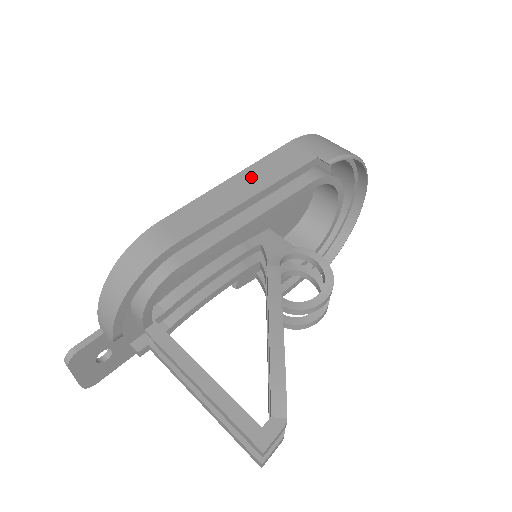
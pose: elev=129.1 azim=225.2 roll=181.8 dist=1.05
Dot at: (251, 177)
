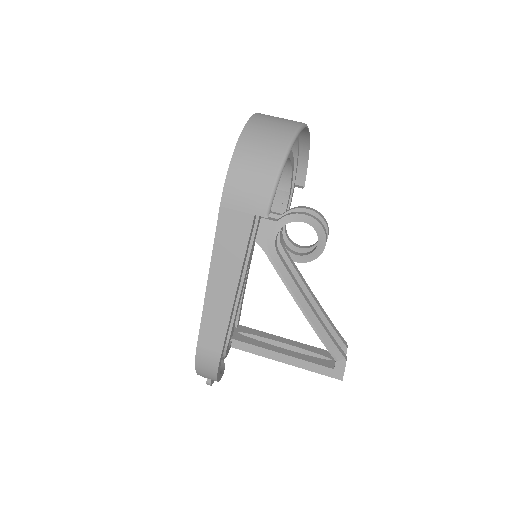
Dot at: (221, 272)
